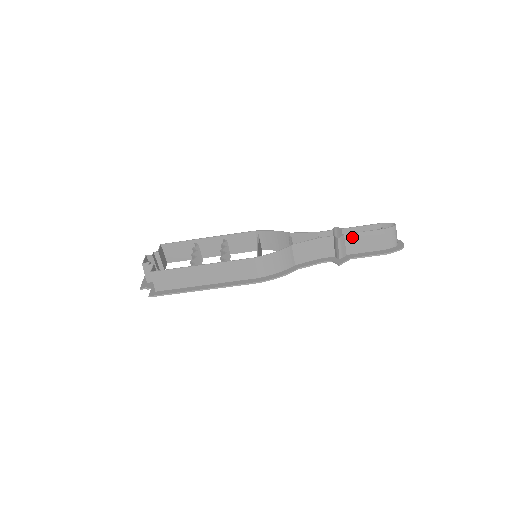
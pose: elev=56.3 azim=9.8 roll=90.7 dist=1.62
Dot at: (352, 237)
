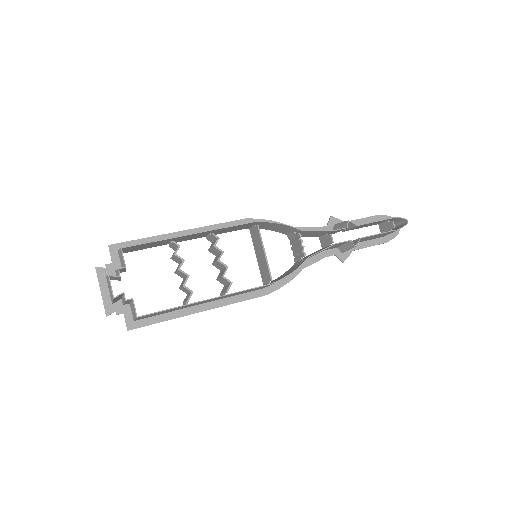
Dot at: (366, 238)
